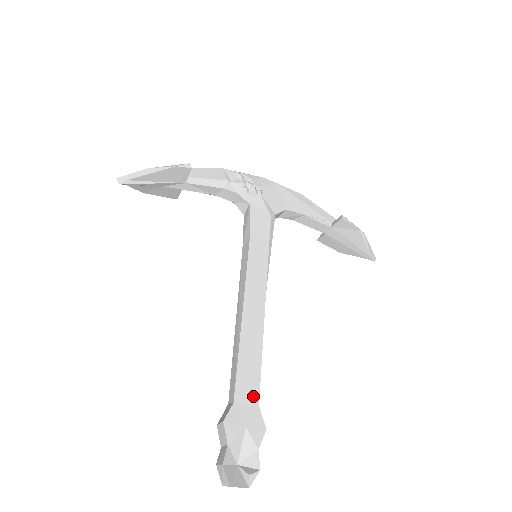
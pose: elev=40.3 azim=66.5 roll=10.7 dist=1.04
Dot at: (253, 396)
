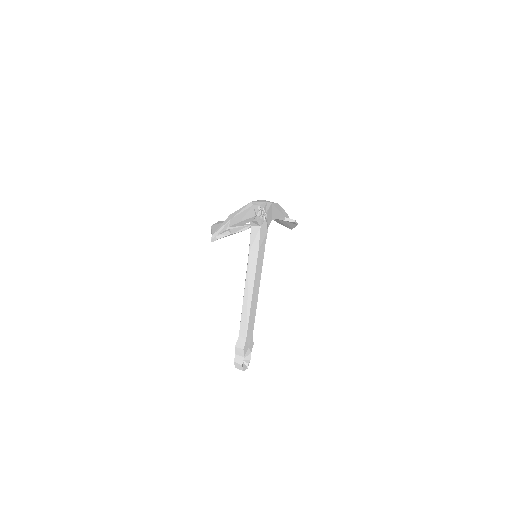
Dot at: (252, 333)
